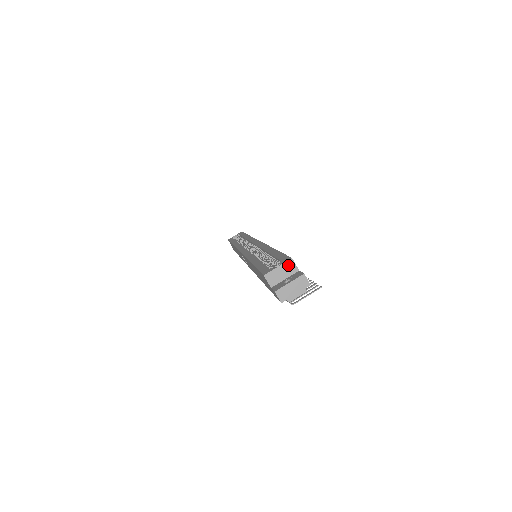
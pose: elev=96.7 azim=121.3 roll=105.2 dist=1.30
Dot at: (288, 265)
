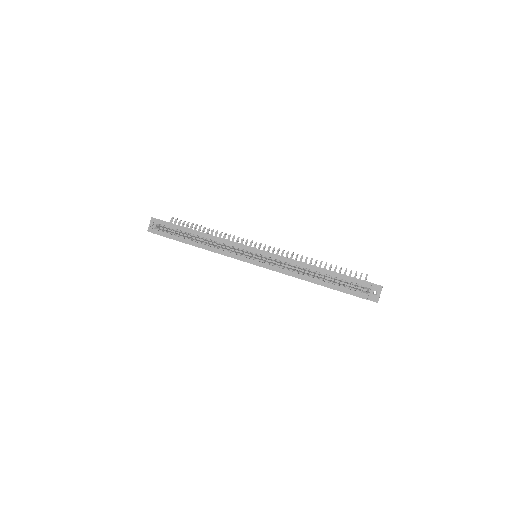
Dot at: (371, 287)
